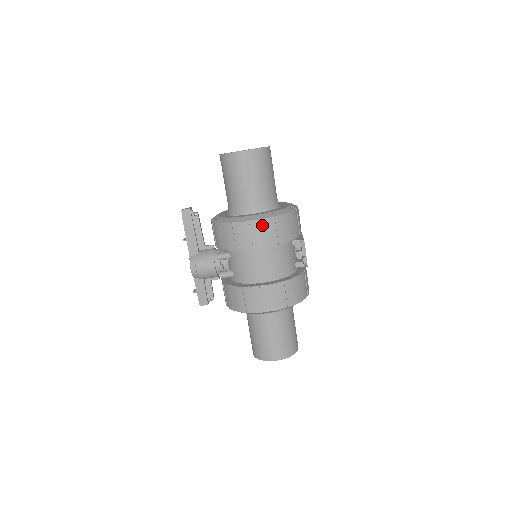
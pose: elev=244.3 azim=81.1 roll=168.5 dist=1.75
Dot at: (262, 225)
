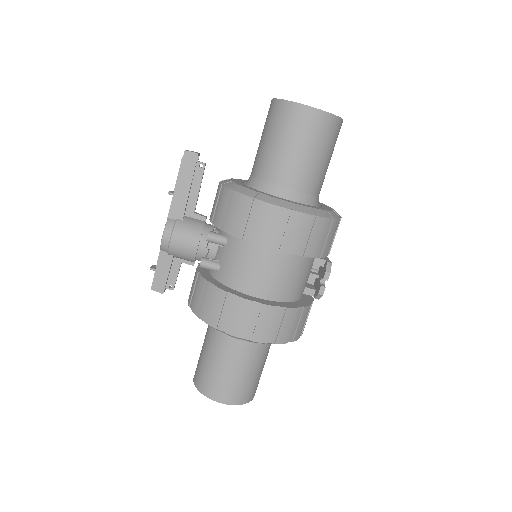
Dot at: (295, 220)
